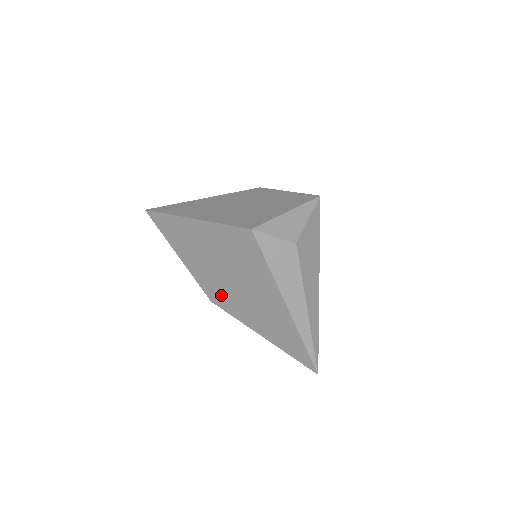
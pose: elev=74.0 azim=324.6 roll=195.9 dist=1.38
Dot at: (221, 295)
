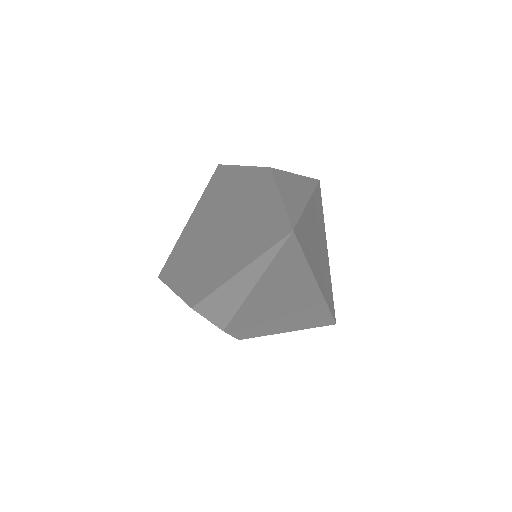
Dot at: (199, 281)
